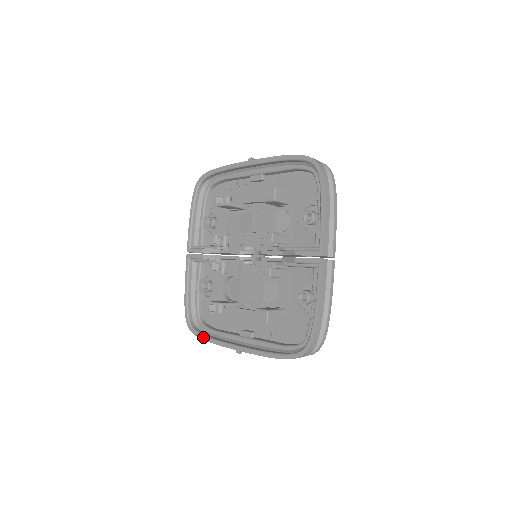
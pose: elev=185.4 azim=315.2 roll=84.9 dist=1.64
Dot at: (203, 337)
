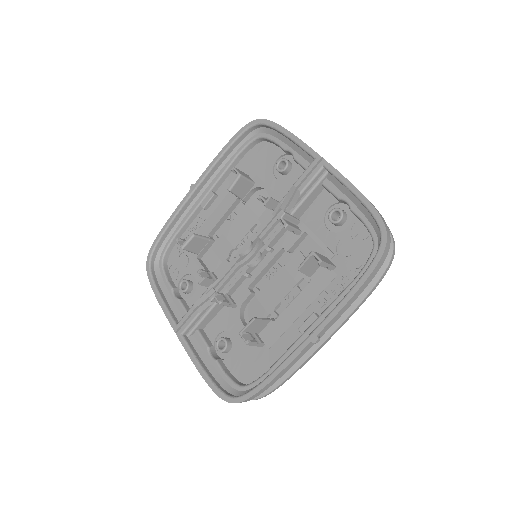
Dot at: (259, 386)
